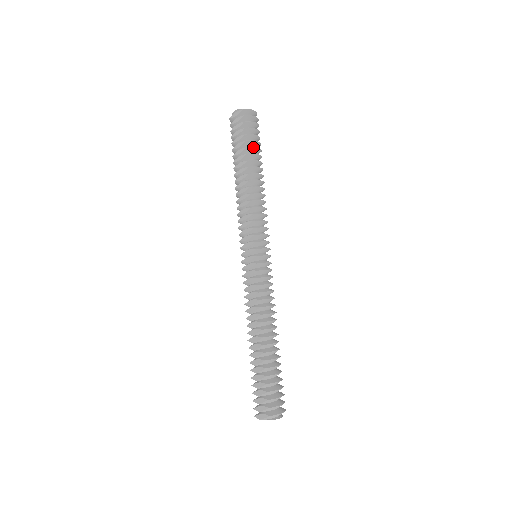
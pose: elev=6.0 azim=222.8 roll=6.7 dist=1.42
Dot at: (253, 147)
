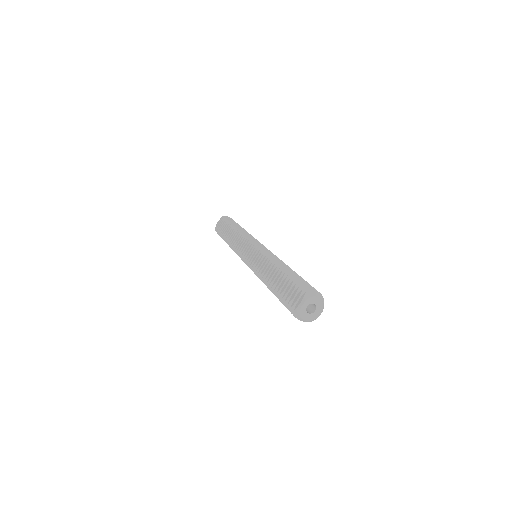
Dot at: occluded
